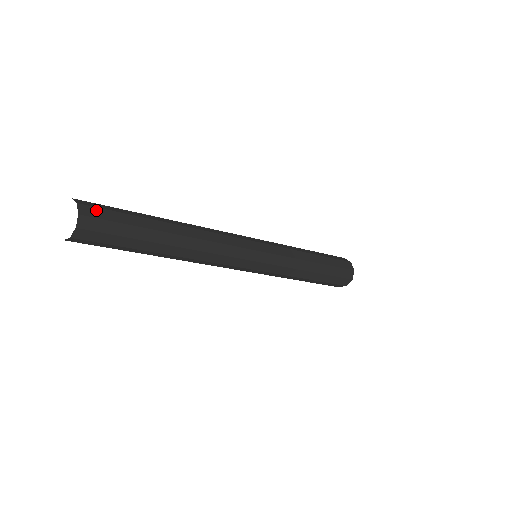
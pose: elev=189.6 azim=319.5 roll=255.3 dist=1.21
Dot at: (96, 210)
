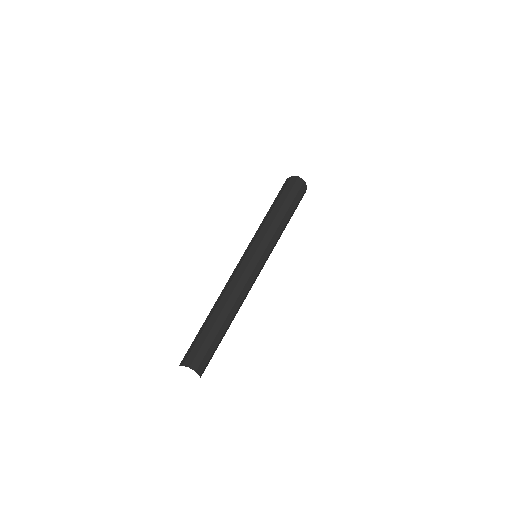
Dot at: (205, 367)
